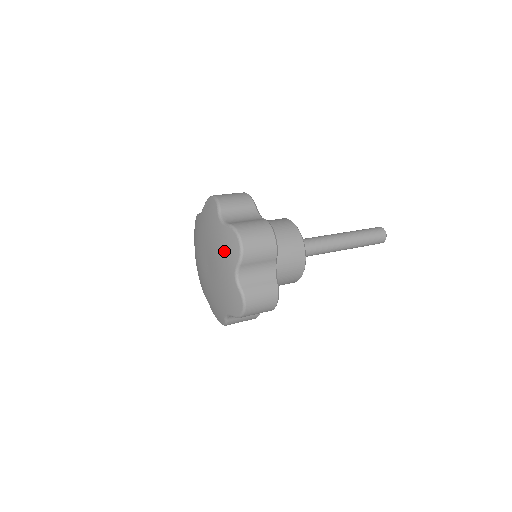
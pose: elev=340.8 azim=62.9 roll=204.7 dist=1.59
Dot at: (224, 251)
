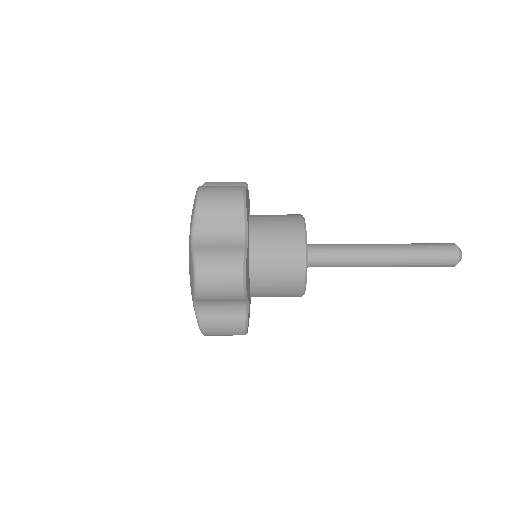
Dot at: occluded
